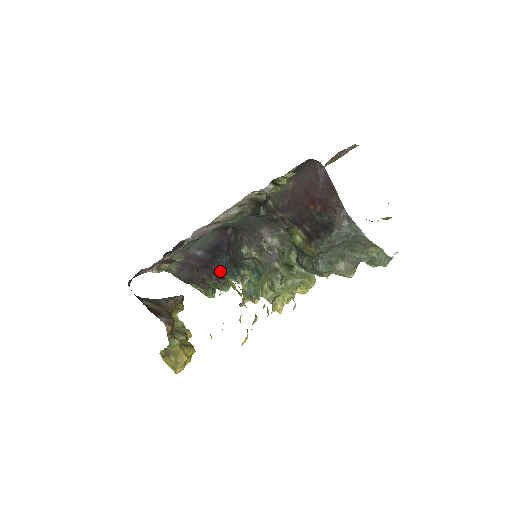
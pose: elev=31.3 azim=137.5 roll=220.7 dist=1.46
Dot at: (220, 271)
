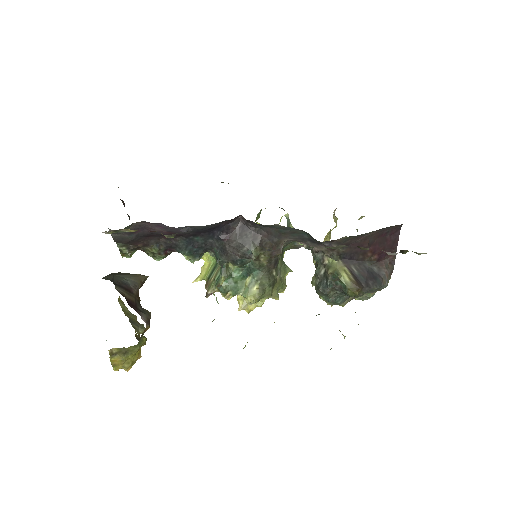
Dot at: (184, 247)
